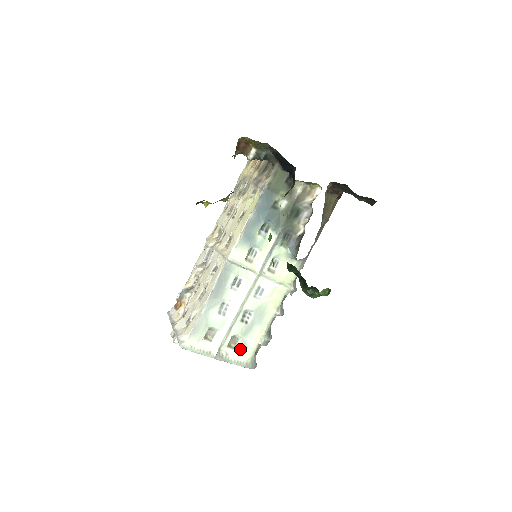
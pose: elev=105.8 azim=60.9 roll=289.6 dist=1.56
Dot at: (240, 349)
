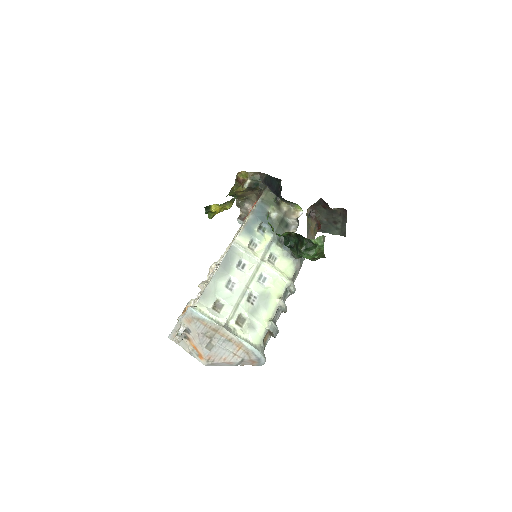
Dot at: (248, 327)
